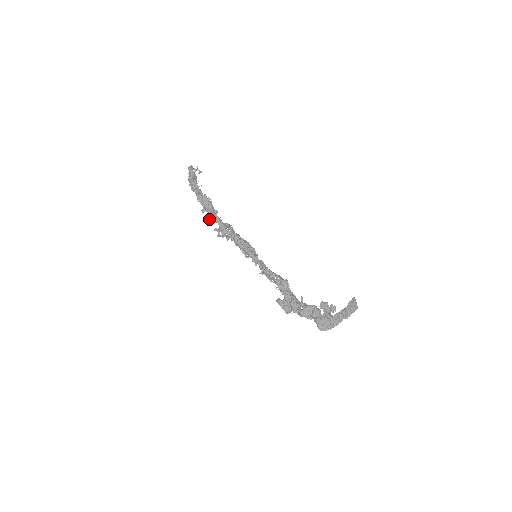
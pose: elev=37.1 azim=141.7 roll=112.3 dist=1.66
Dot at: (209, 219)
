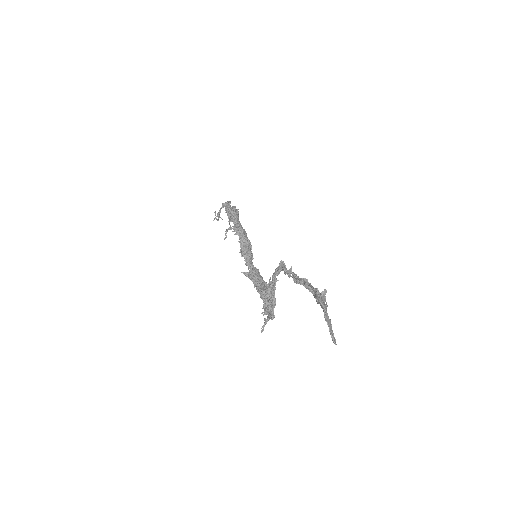
Dot at: (229, 218)
